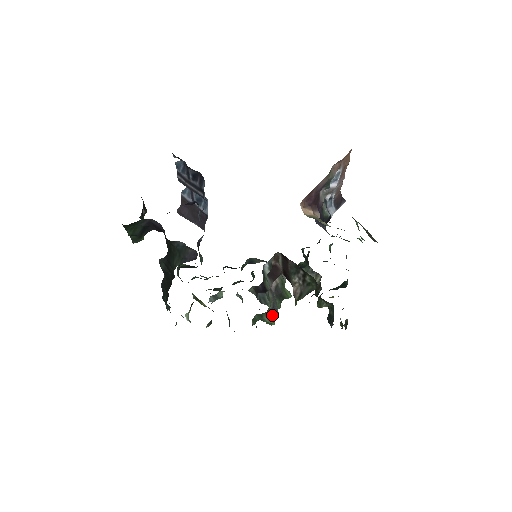
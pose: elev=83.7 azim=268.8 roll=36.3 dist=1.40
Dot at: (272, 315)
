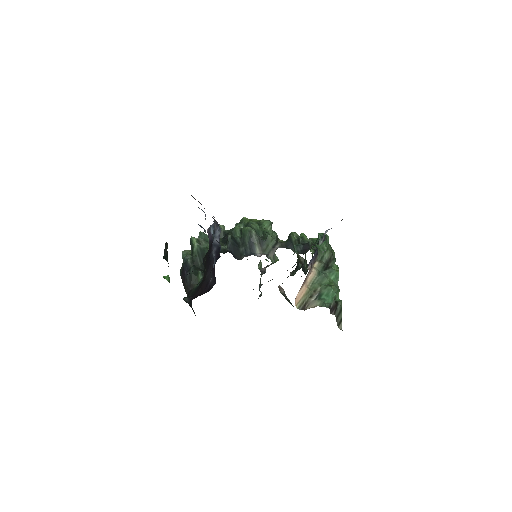
Dot at: occluded
